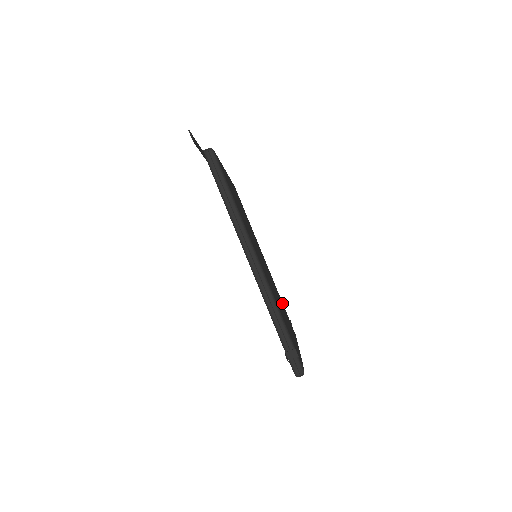
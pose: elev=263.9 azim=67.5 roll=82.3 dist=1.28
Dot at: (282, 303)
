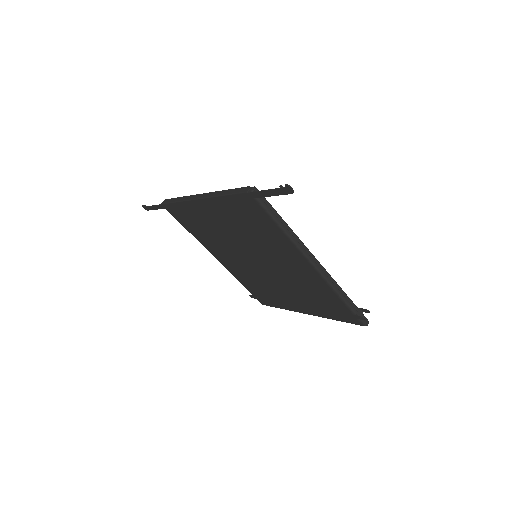
Dot at: occluded
